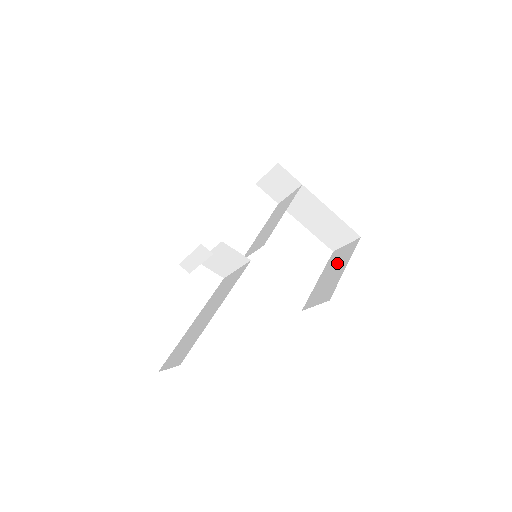
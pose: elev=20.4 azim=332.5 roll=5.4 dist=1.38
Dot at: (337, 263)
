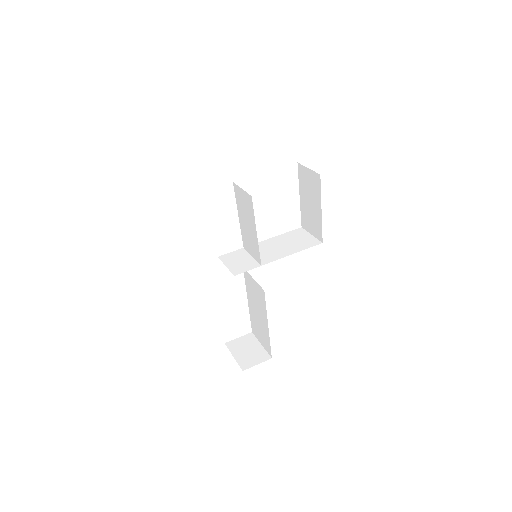
Dot at: (310, 192)
